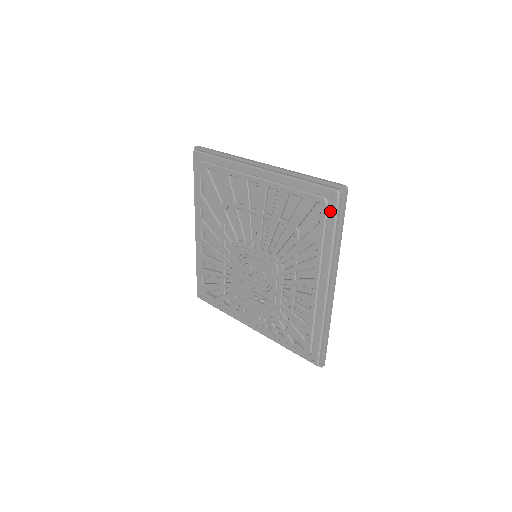
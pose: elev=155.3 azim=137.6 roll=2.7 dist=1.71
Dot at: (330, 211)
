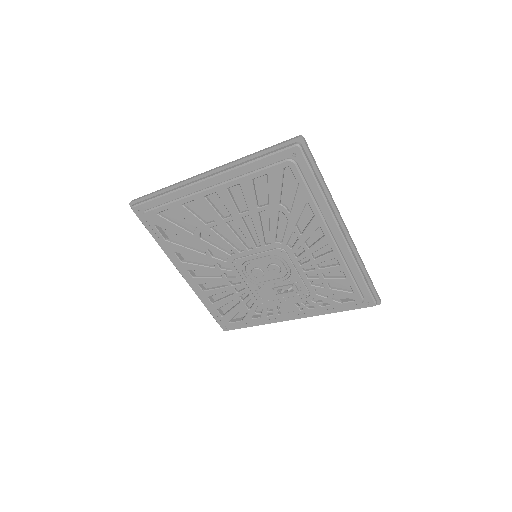
Dot at: (301, 167)
